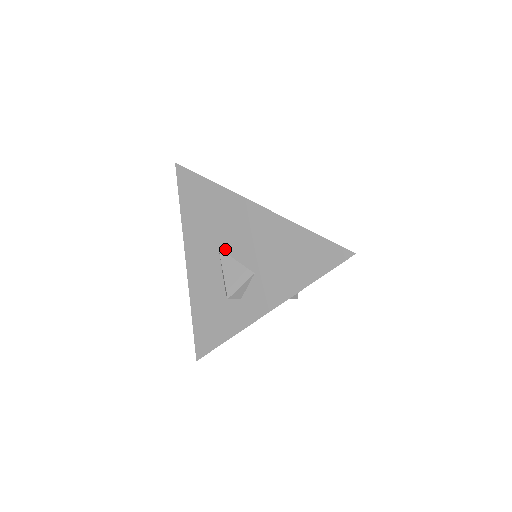
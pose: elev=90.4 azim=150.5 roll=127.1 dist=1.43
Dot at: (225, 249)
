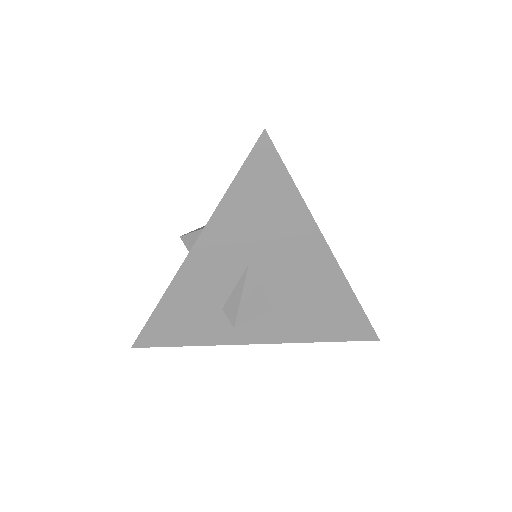
Dot at: (257, 270)
